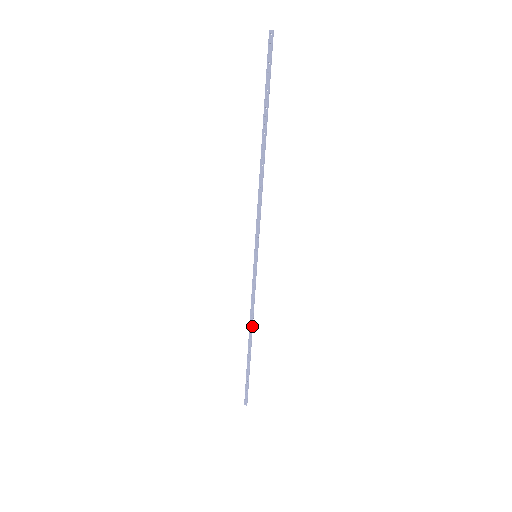
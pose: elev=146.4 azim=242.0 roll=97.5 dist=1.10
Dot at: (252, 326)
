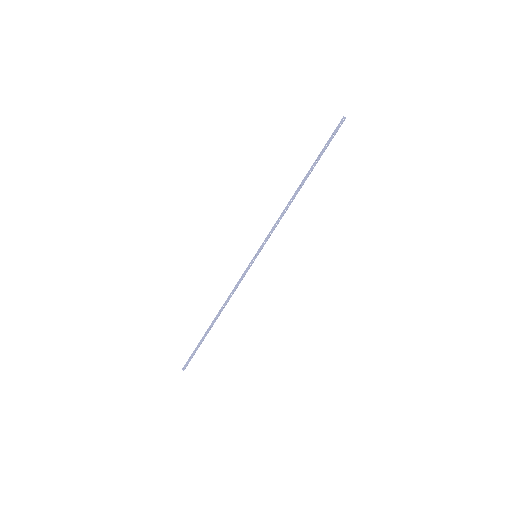
Dot at: (224, 307)
